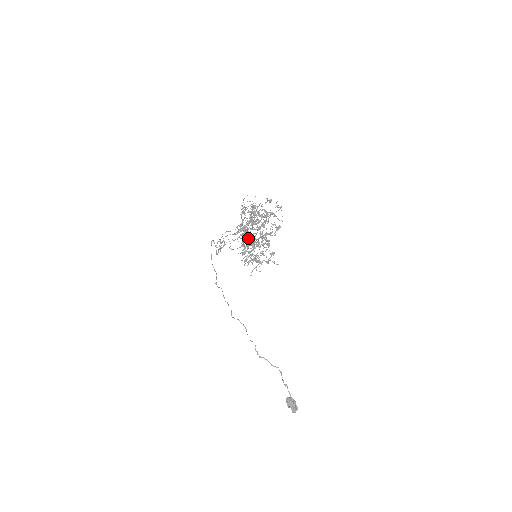
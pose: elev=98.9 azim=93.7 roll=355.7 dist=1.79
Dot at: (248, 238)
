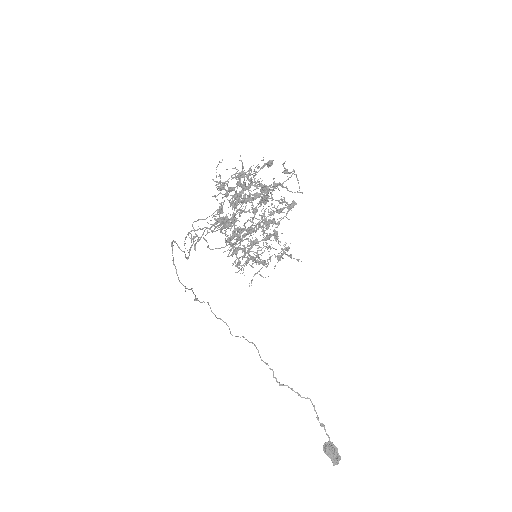
Dot at: (237, 231)
